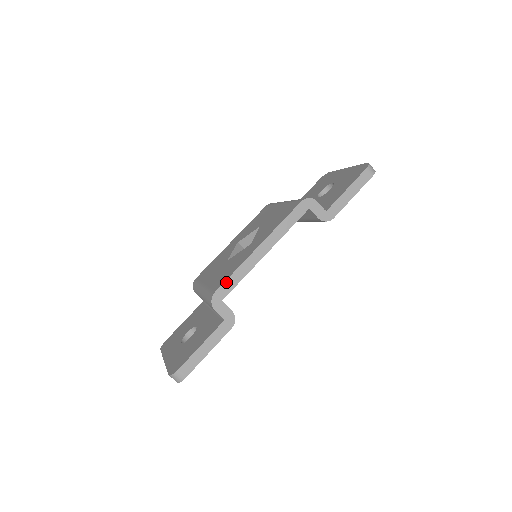
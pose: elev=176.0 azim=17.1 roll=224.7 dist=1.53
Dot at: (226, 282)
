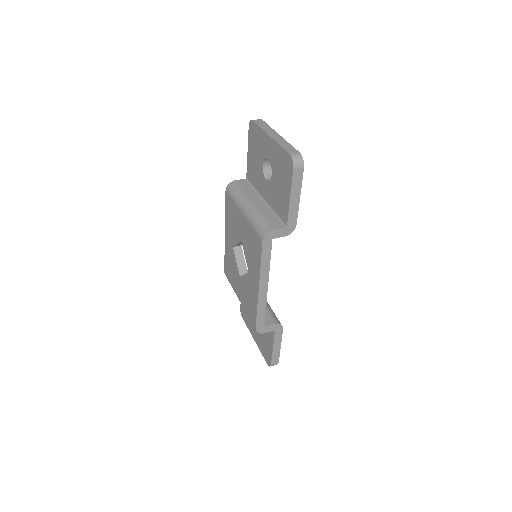
Dot at: (257, 319)
